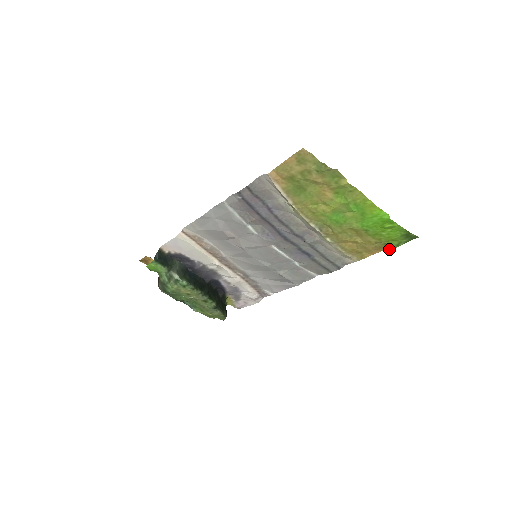
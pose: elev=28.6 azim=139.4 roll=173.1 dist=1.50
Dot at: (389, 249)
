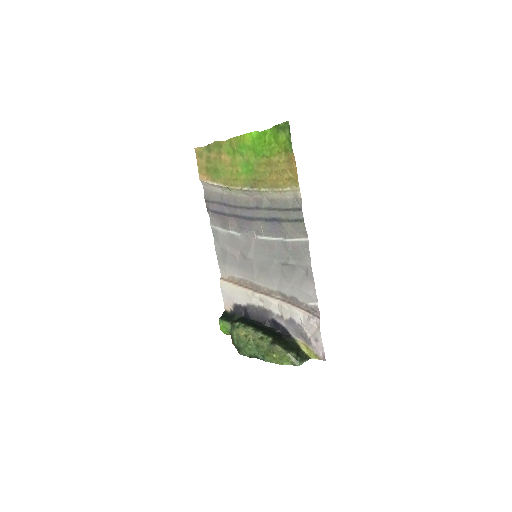
Dot at: occluded
